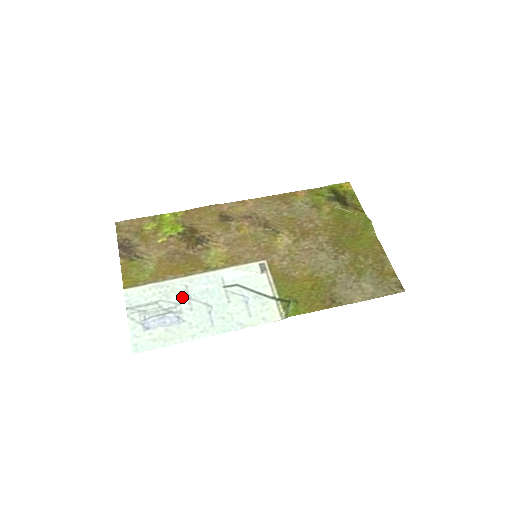
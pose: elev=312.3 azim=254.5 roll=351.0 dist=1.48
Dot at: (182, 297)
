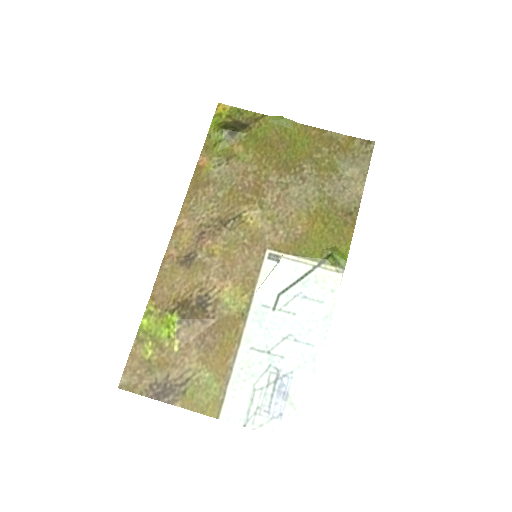
Dot at: (262, 360)
